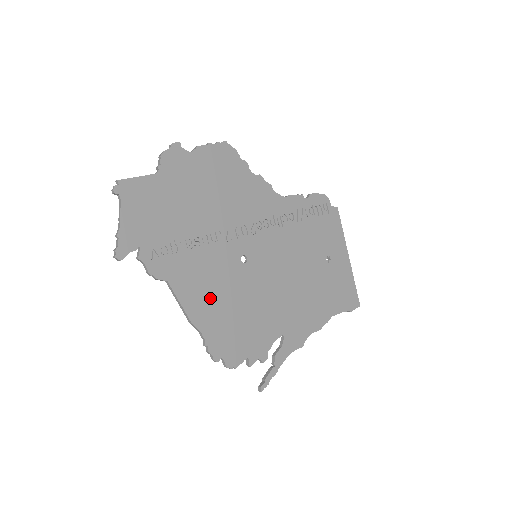
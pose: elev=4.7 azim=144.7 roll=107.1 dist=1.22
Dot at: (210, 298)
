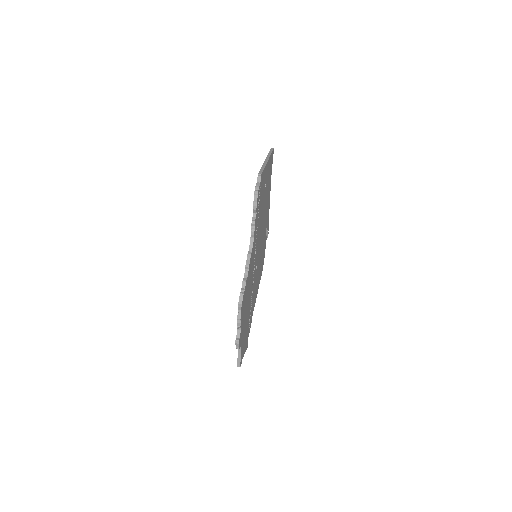
Dot at: (257, 285)
